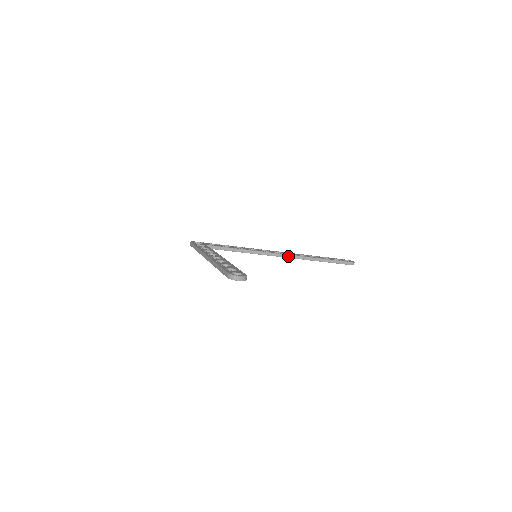
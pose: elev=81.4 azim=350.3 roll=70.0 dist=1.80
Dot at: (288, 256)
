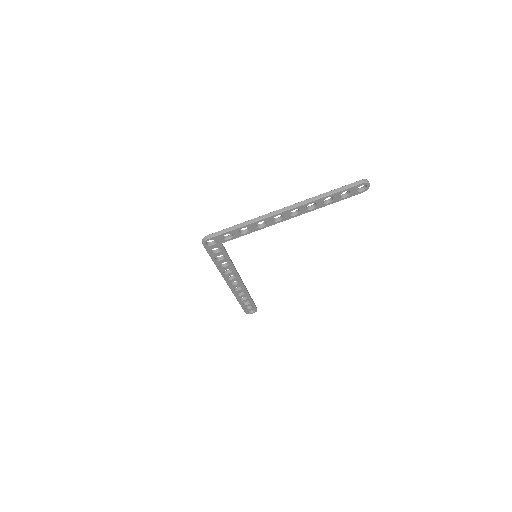
Dot at: (243, 283)
